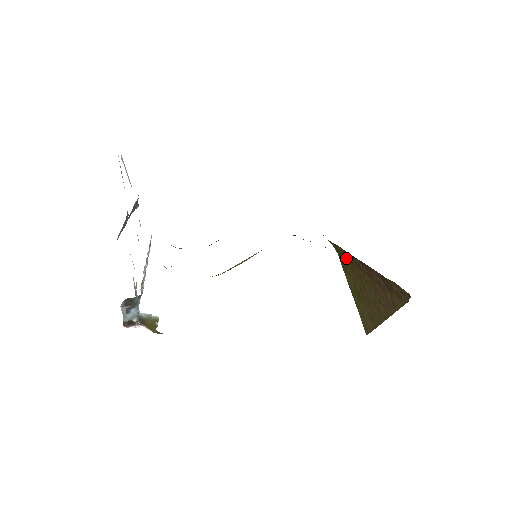
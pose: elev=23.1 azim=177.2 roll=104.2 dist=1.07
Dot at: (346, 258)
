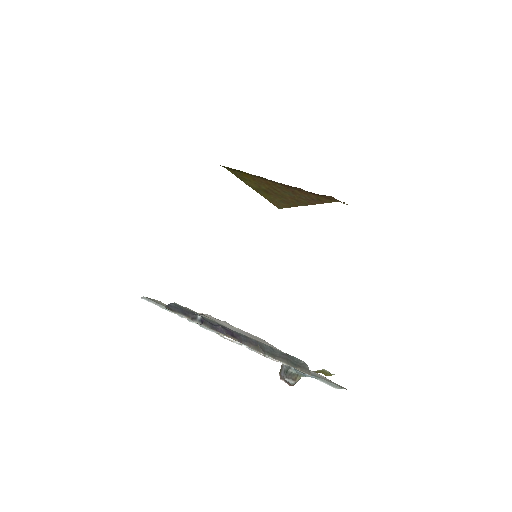
Dot at: (243, 173)
